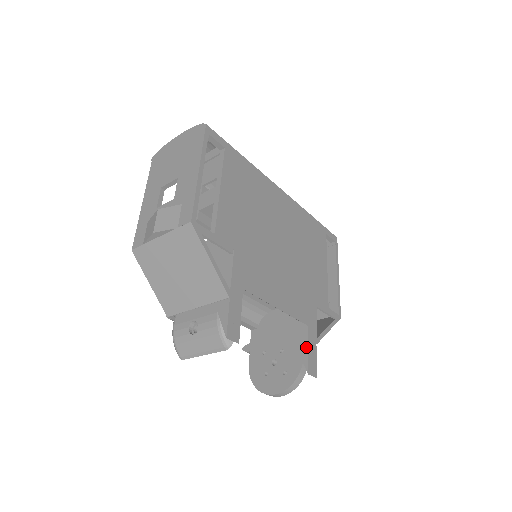
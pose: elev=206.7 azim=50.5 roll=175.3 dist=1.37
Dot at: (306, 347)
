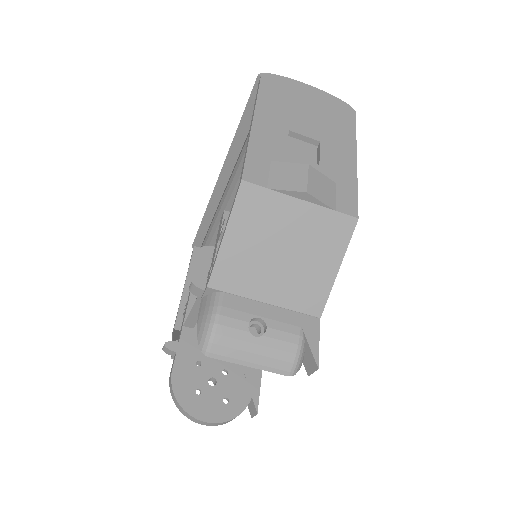
Dot at: (259, 381)
